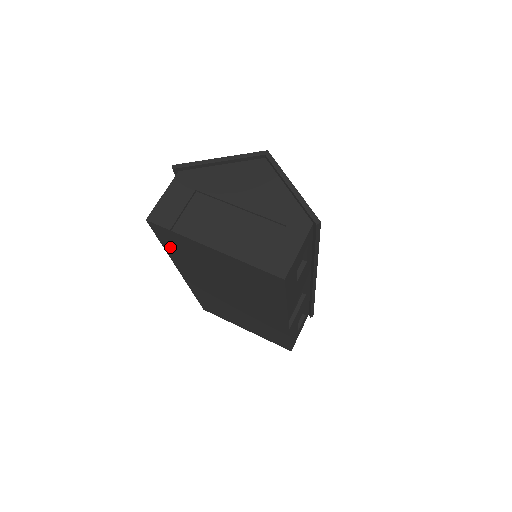
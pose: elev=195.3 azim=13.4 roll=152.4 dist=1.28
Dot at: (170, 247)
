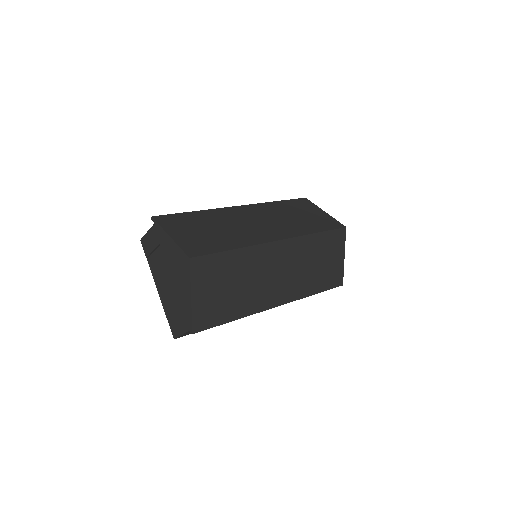
Dot at: occluded
